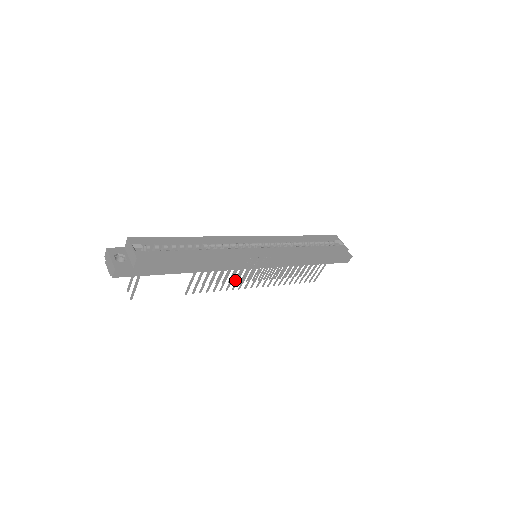
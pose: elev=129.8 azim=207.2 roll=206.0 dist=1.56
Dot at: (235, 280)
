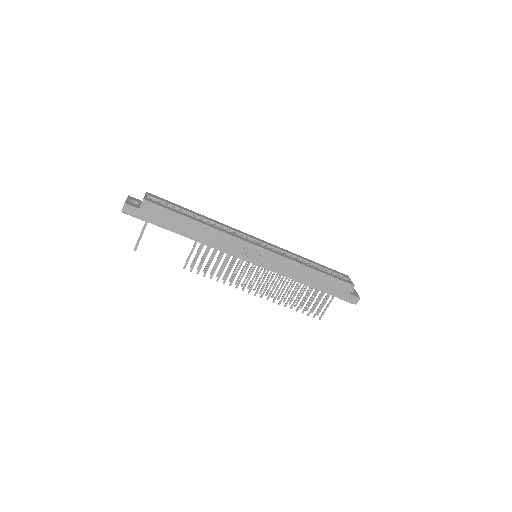
Dot at: (236, 281)
